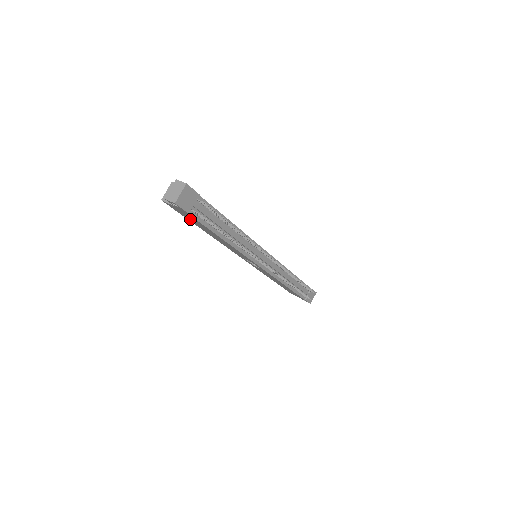
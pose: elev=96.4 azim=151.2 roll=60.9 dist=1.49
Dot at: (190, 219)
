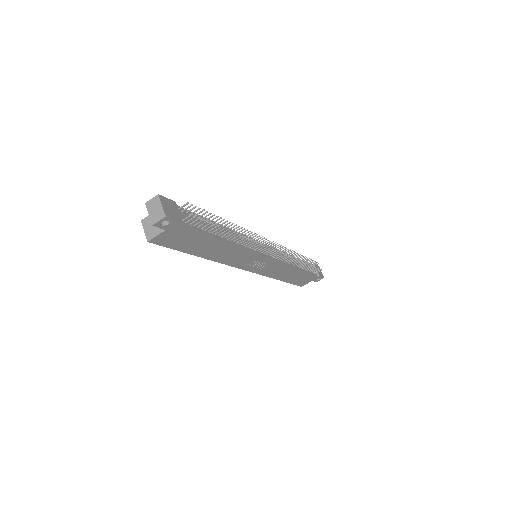
Dot at: (184, 245)
